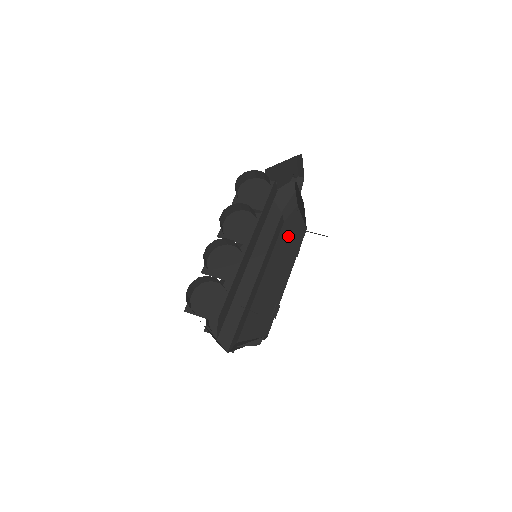
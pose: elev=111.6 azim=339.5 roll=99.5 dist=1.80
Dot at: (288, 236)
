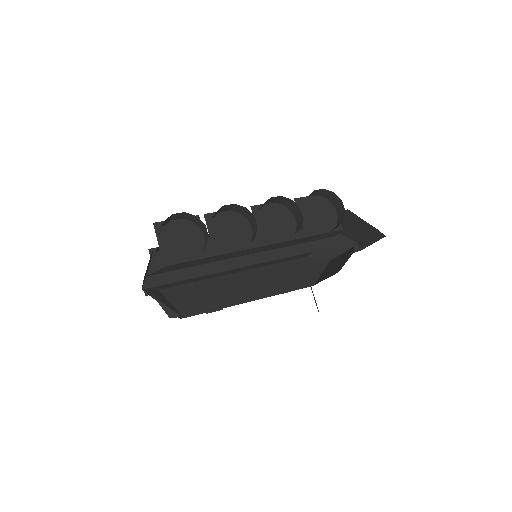
Dot at: (295, 271)
